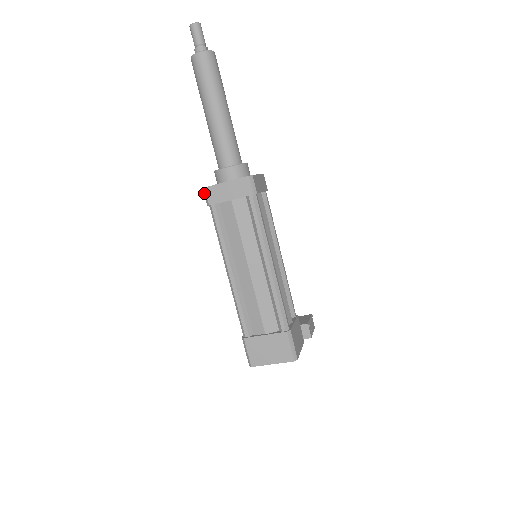
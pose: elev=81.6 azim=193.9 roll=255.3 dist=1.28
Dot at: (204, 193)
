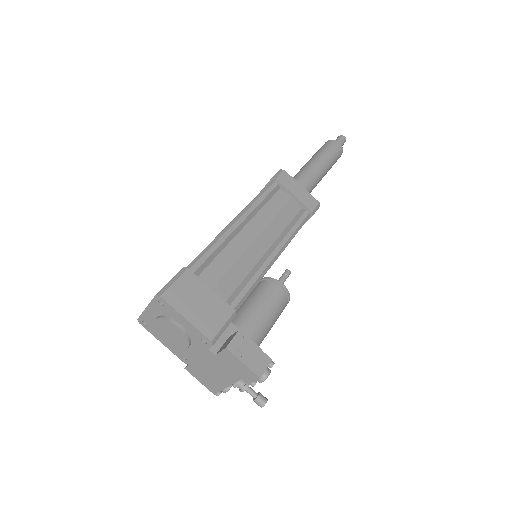
Dot at: occluded
